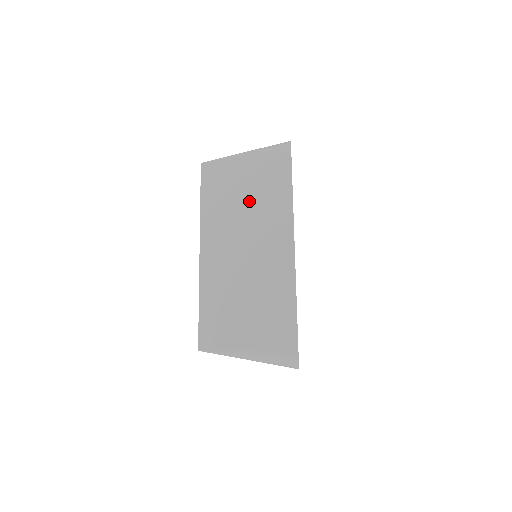
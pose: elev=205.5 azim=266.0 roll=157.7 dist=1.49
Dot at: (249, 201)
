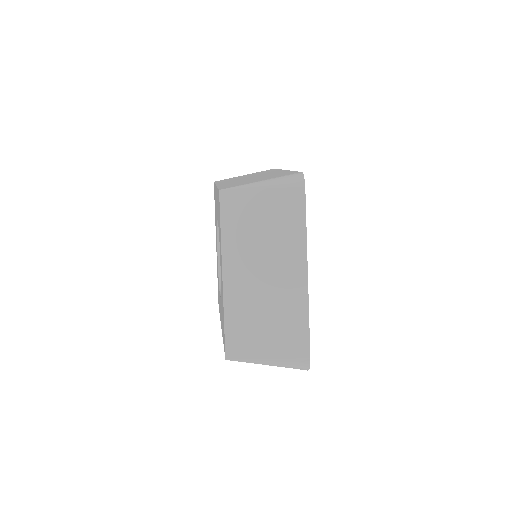
Dot at: (267, 231)
